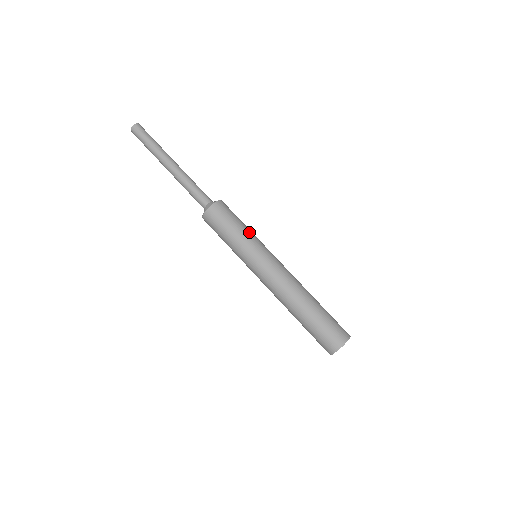
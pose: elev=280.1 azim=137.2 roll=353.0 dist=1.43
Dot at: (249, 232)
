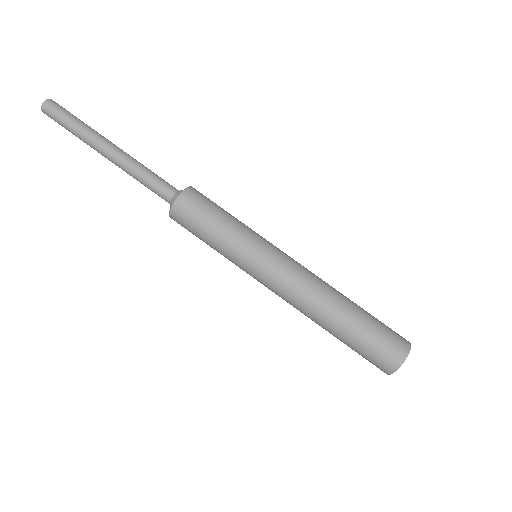
Dot at: (240, 224)
